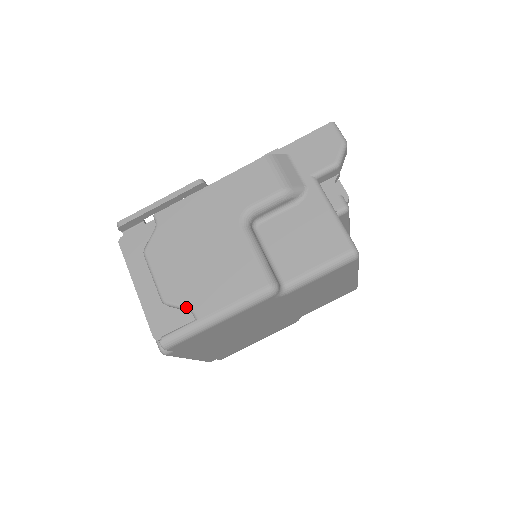
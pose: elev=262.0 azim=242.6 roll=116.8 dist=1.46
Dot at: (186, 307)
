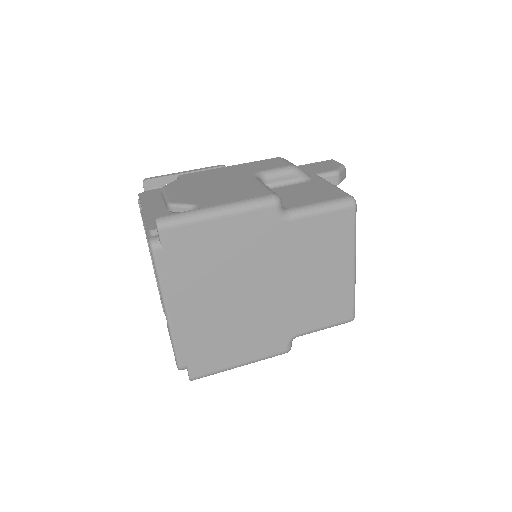
Dot at: (190, 204)
